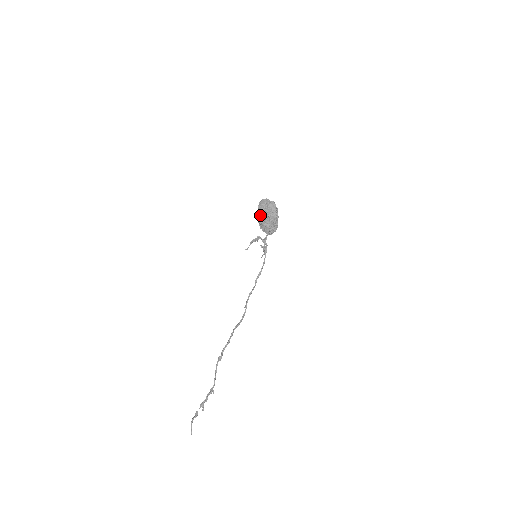
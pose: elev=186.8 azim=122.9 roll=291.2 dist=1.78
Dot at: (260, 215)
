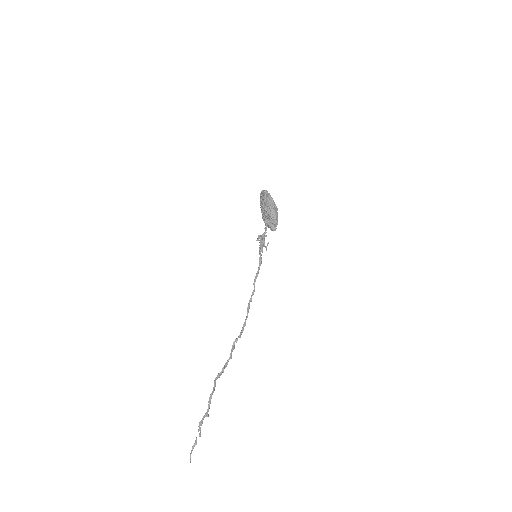
Dot at: occluded
